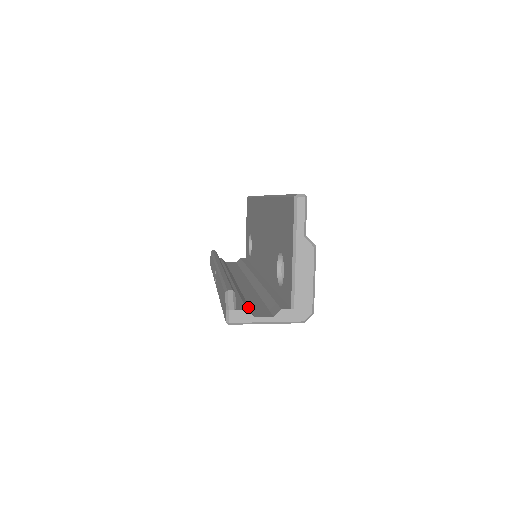
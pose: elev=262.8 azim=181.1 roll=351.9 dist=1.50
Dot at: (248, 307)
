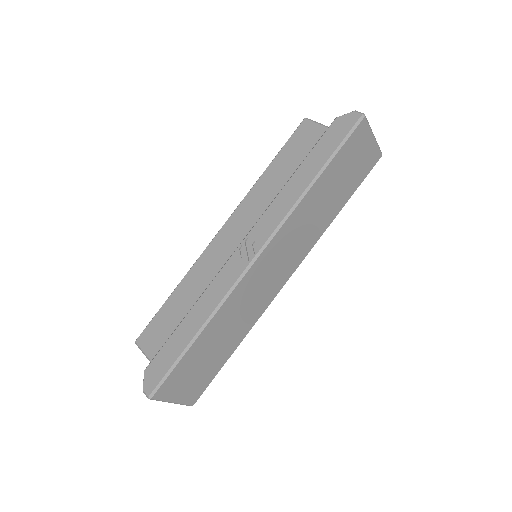
Dot at: occluded
